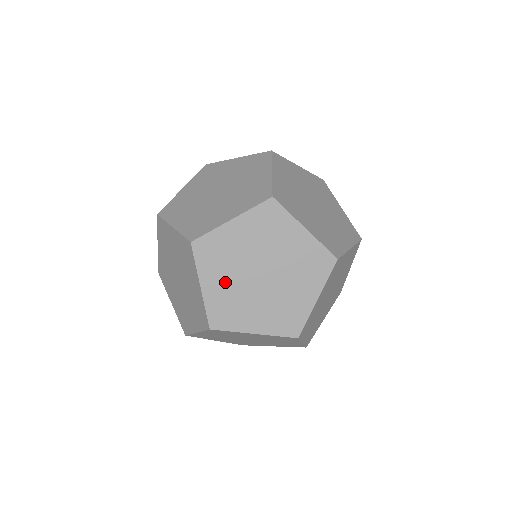
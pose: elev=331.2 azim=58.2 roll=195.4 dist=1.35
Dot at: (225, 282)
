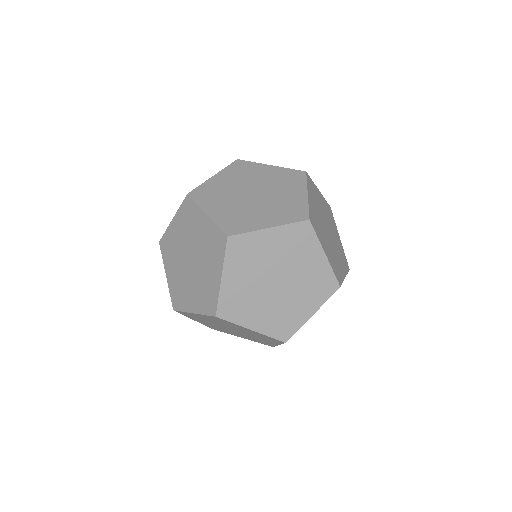
Dot at: (226, 206)
